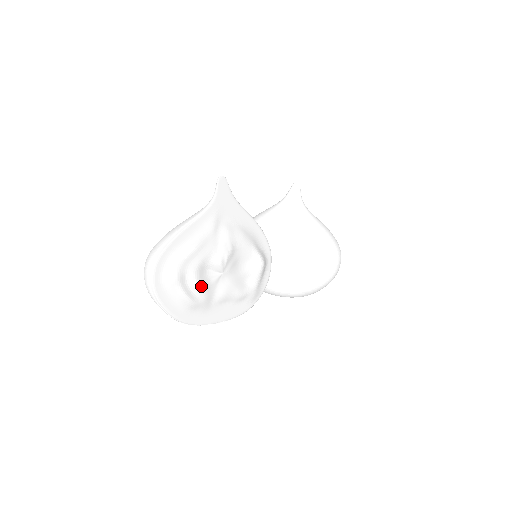
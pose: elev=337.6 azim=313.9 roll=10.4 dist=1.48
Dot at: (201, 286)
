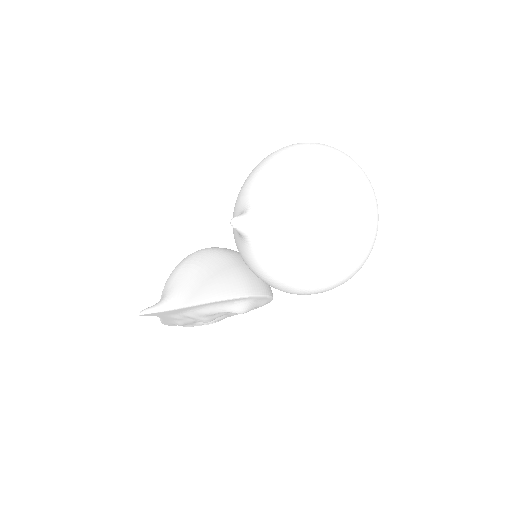
Dot at: occluded
